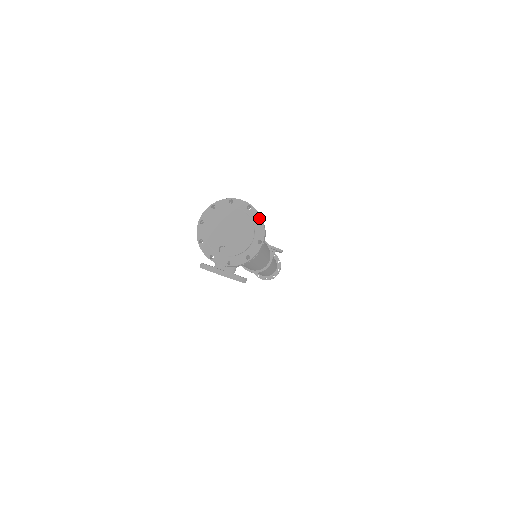
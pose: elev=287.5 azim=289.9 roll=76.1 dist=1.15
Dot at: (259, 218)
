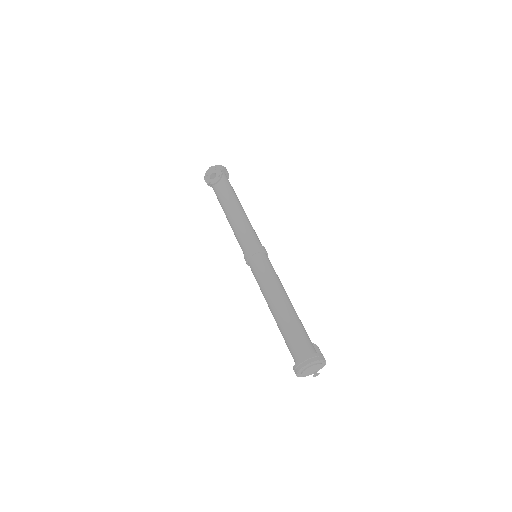
Dot at: (317, 361)
